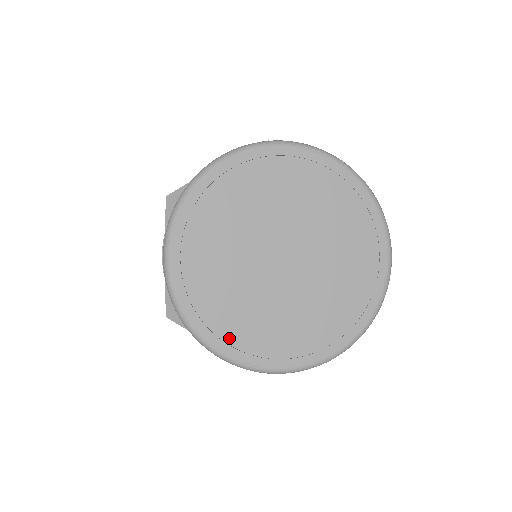
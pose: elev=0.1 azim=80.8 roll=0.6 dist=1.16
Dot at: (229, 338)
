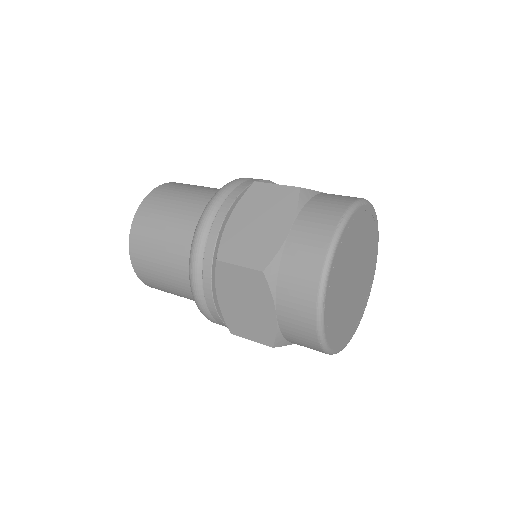
Dot at: (341, 341)
